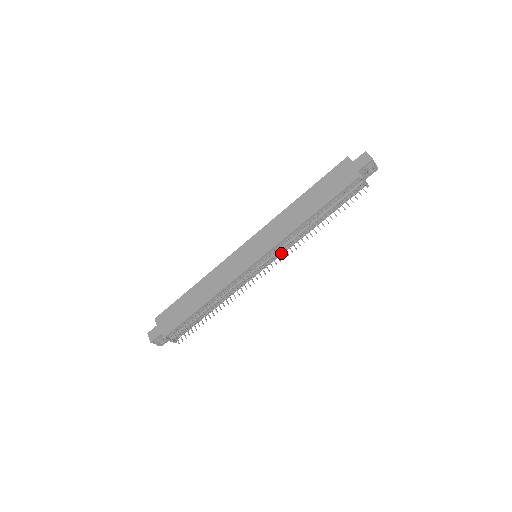
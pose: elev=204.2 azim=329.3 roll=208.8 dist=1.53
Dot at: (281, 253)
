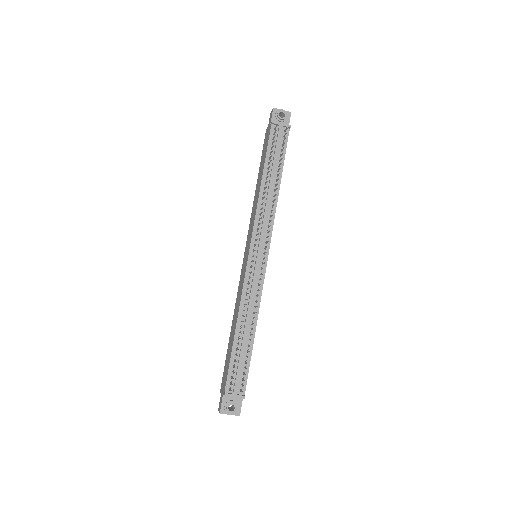
Dot at: (267, 232)
